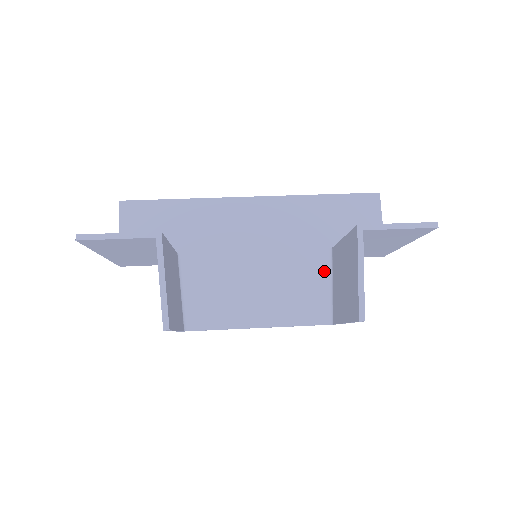
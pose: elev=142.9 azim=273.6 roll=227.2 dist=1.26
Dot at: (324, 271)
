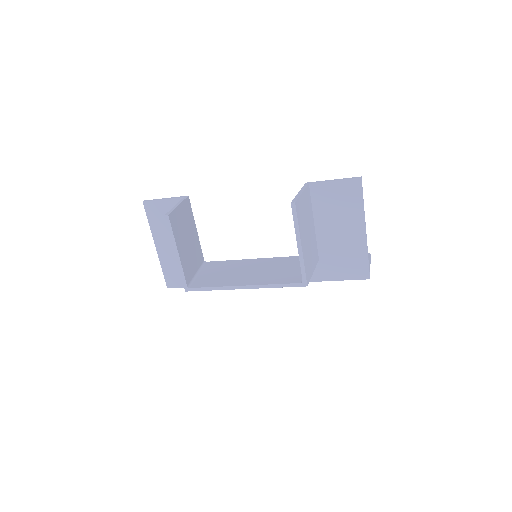
Dot at: occluded
